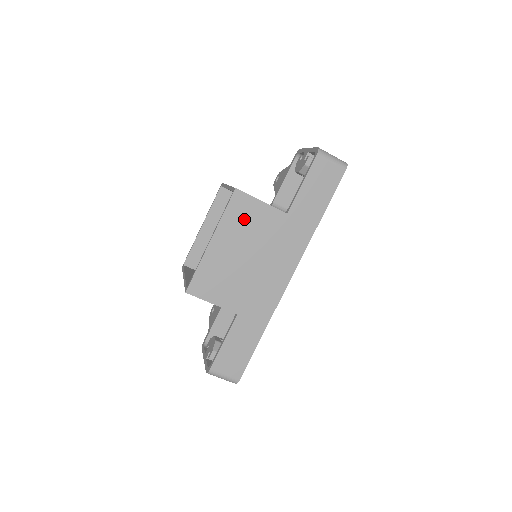
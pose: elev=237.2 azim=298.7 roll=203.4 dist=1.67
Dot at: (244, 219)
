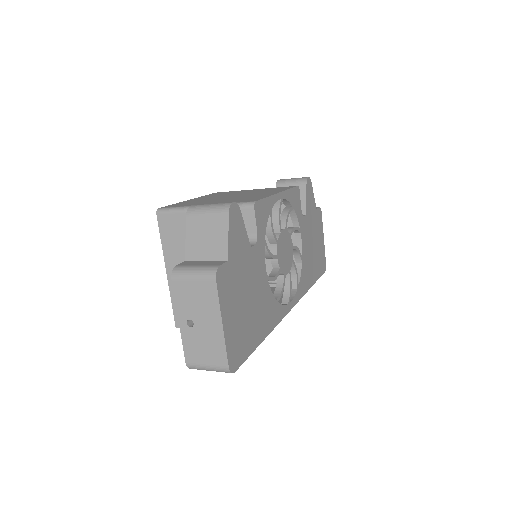
Dot at: occluded
